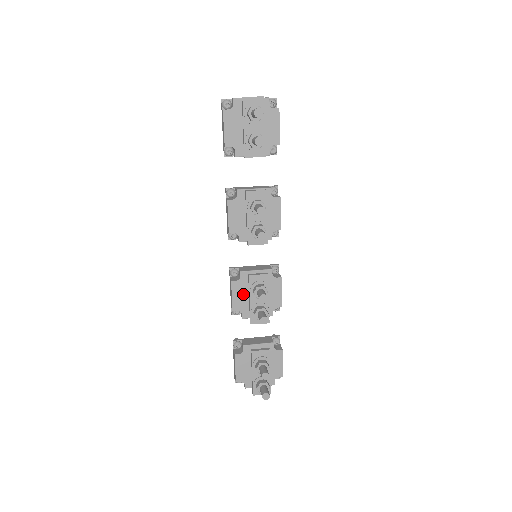
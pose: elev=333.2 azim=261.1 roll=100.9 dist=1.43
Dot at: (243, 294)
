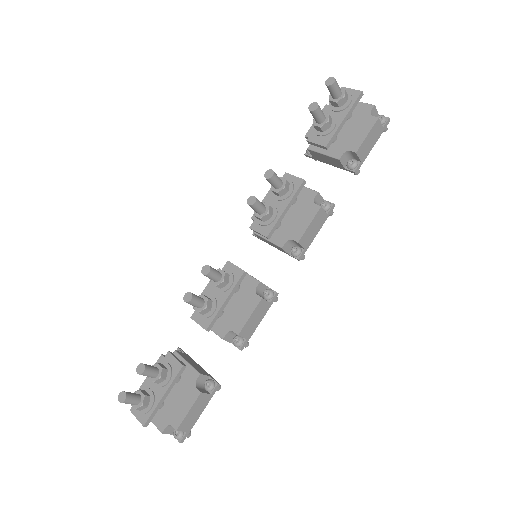
Dot at: occluded
